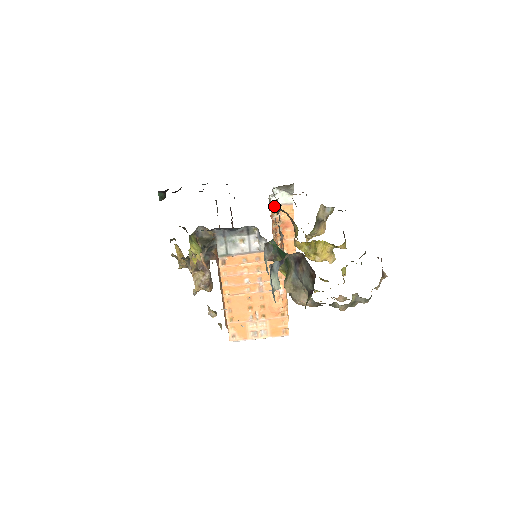
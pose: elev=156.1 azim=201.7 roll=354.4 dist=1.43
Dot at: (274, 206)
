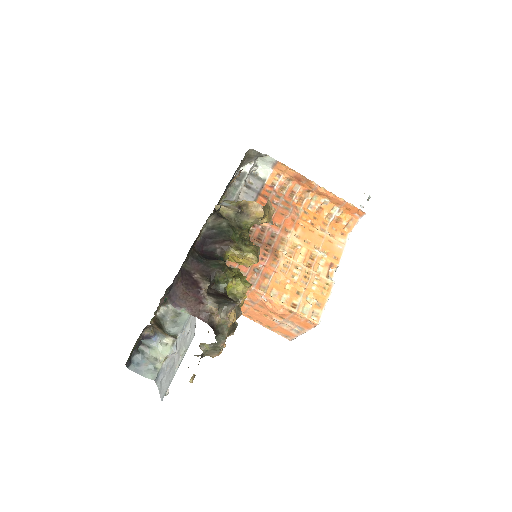
Dot at: occluded
